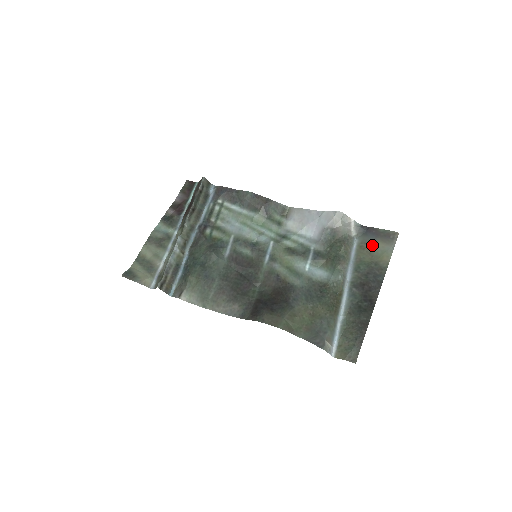
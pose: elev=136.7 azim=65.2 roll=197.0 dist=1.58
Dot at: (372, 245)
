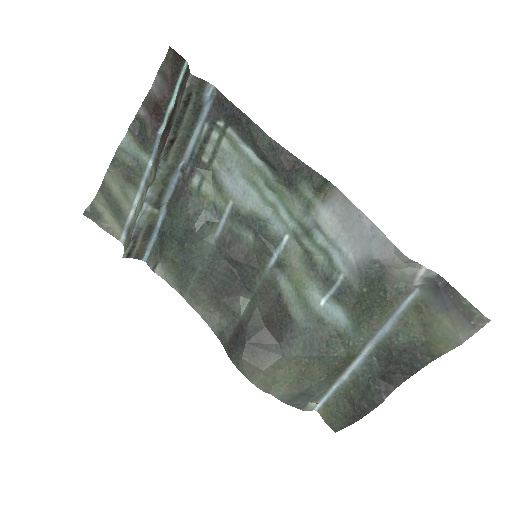
Dot at: (434, 317)
